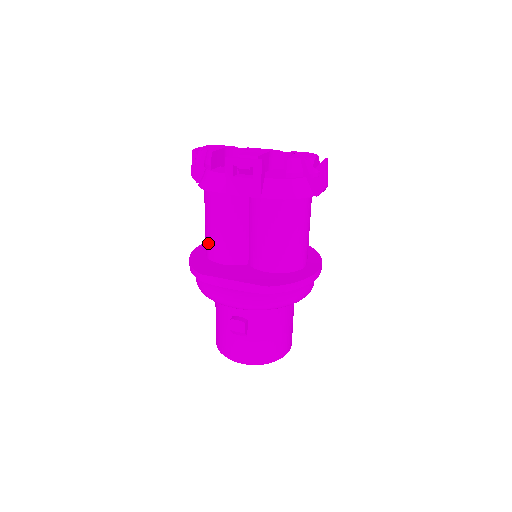
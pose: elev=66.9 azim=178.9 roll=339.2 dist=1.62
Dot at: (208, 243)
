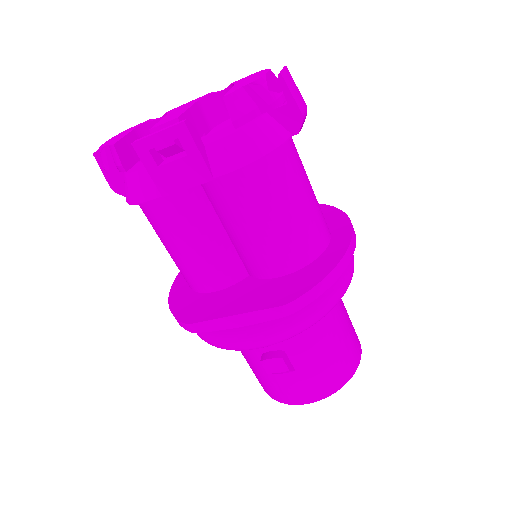
Dot at: (181, 271)
